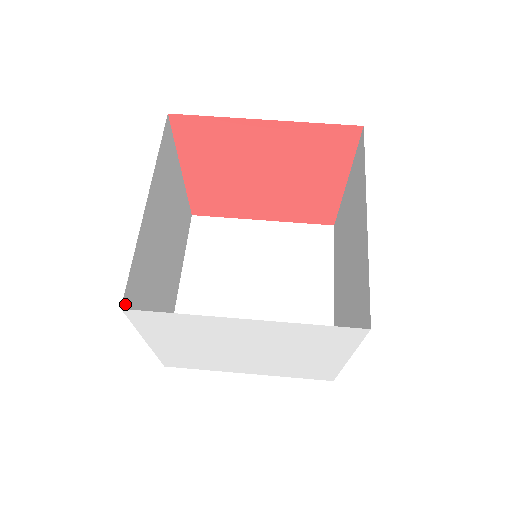
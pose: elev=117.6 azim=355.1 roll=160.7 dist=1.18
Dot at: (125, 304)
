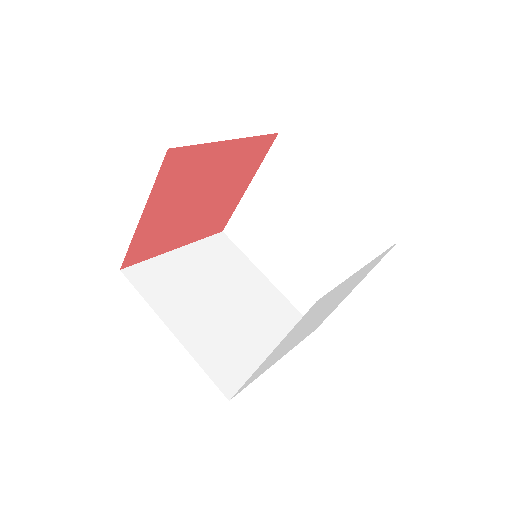
Dot at: occluded
